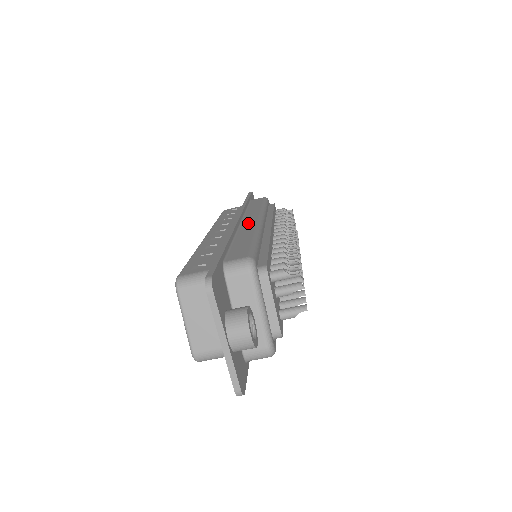
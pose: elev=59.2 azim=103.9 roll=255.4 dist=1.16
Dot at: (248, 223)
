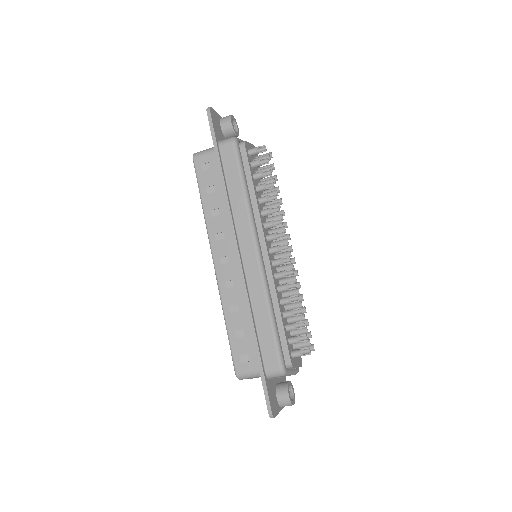
Dot at: (250, 266)
